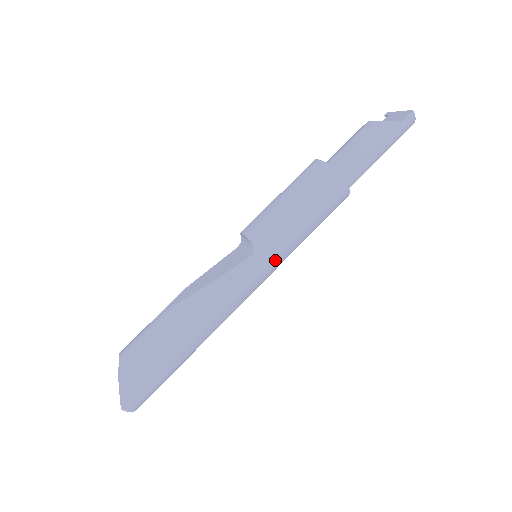
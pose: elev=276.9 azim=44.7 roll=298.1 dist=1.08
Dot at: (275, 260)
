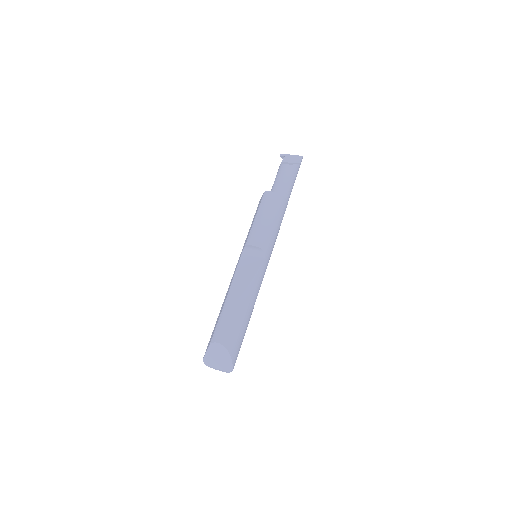
Dot at: occluded
